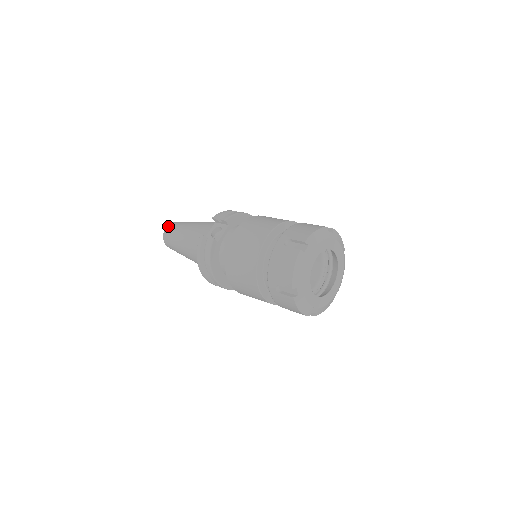
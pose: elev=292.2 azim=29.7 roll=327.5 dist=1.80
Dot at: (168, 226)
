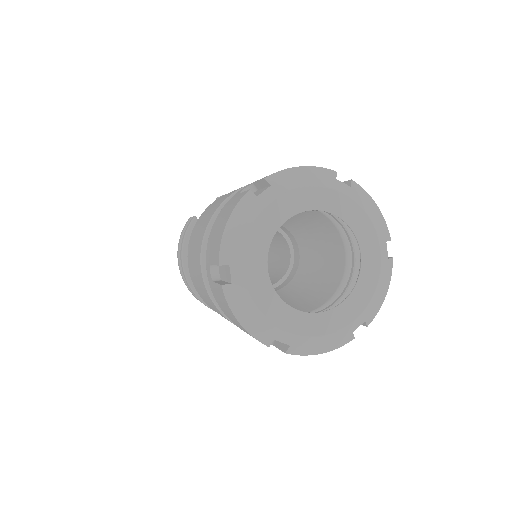
Dot at: occluded
